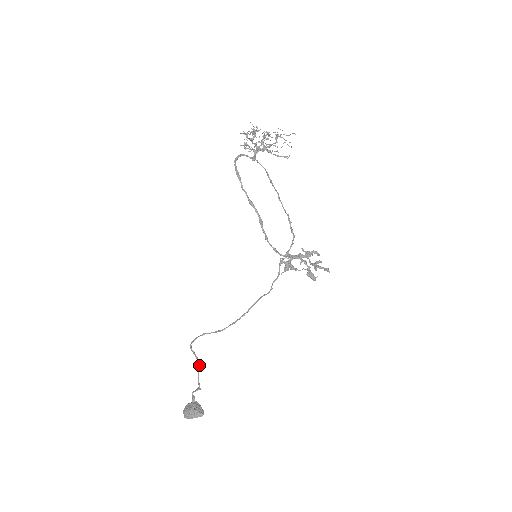
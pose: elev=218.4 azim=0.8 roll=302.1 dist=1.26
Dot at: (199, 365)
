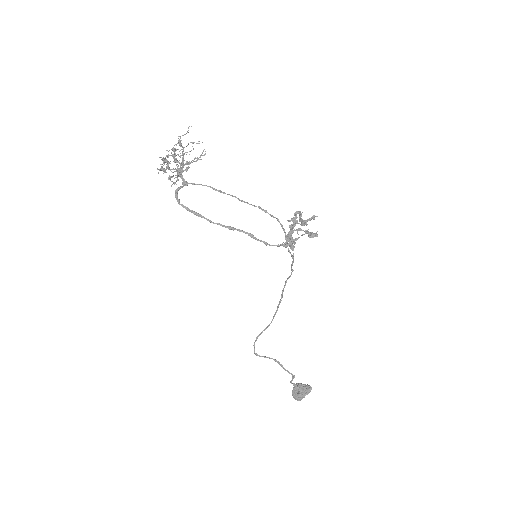
Dot at: (278, 362)
